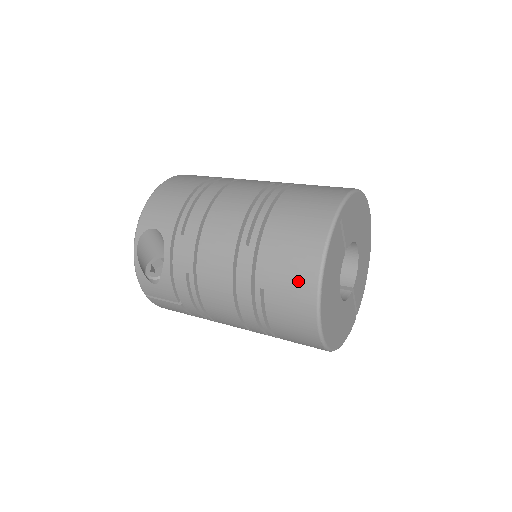
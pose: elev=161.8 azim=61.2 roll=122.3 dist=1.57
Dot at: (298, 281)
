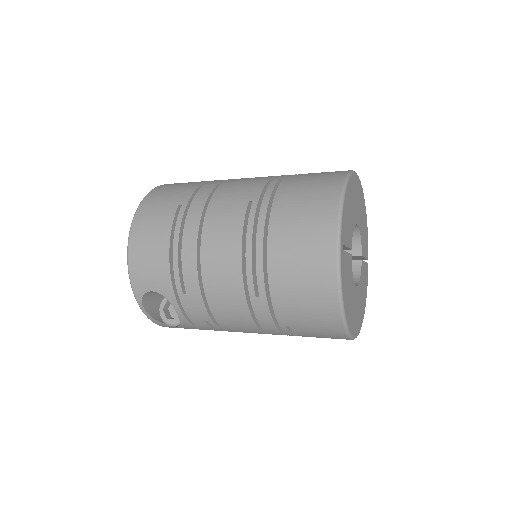
Dot at: (321, 319)
